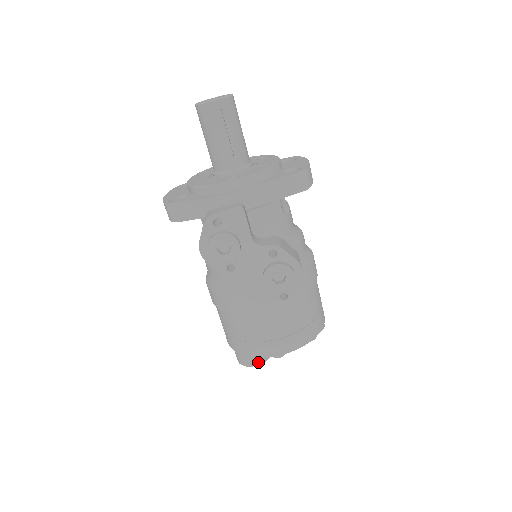
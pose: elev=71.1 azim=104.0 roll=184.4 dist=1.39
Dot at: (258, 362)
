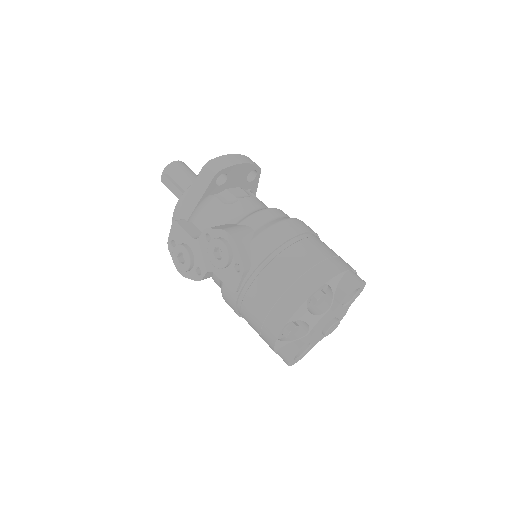
Dot at: (290, 353)
